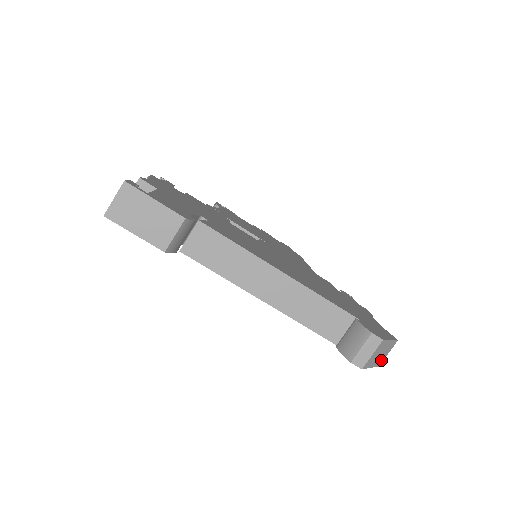
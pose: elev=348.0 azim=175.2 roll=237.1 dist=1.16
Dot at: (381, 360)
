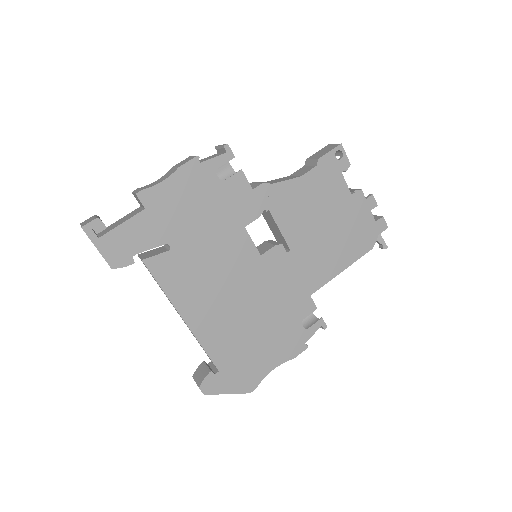
Dot at: occluded
